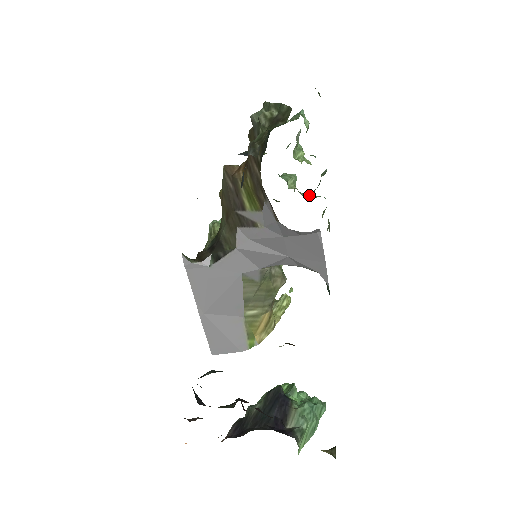
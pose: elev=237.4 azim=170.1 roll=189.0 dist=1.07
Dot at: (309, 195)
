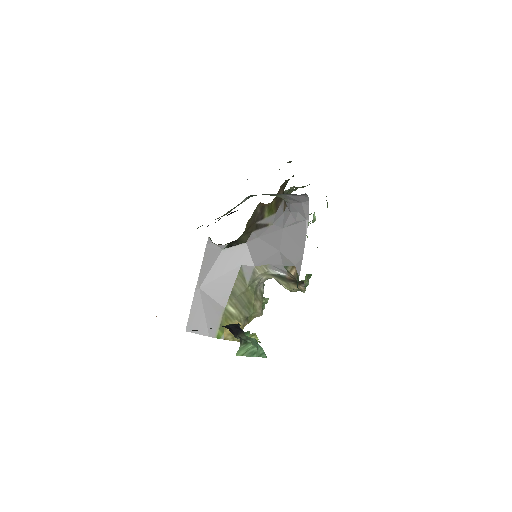
Dot at: occluded
